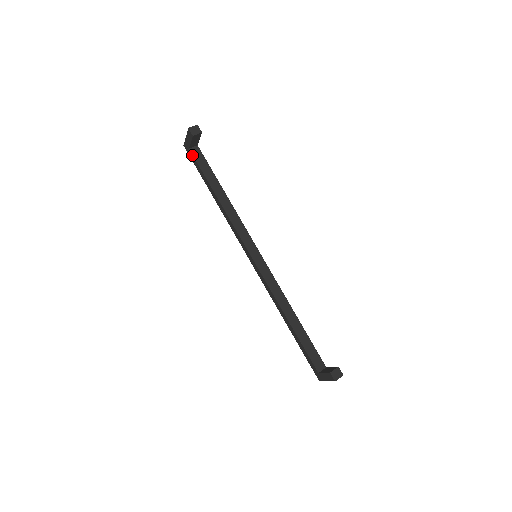
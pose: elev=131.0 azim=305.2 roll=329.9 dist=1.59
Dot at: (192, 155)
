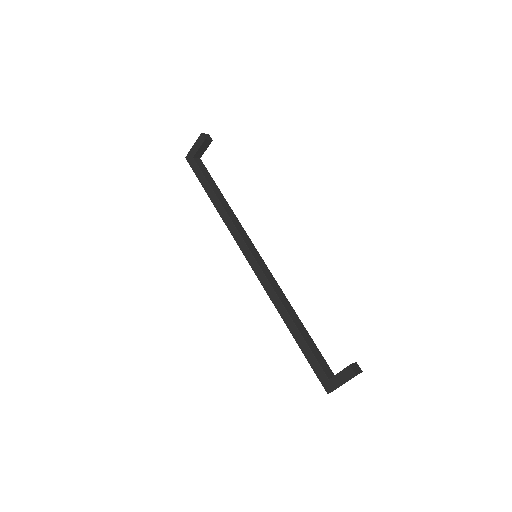
Dot at: (195, 163)
